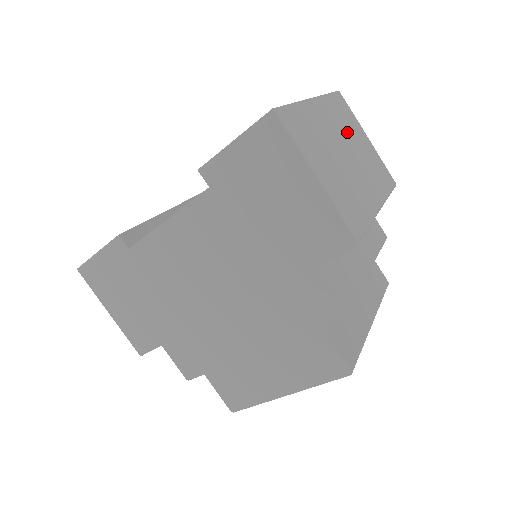
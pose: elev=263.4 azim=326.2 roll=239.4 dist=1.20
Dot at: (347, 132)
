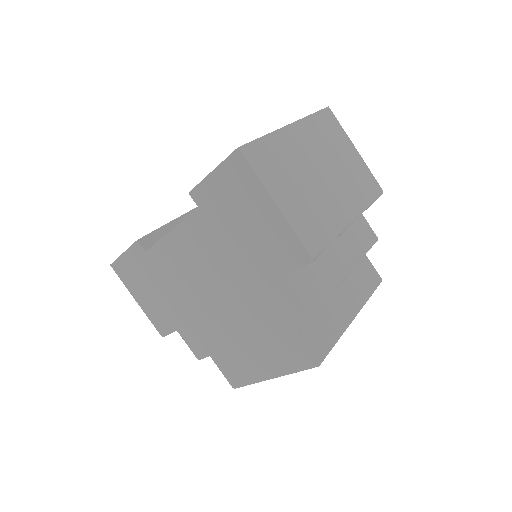
Dot at: (328, 150)
